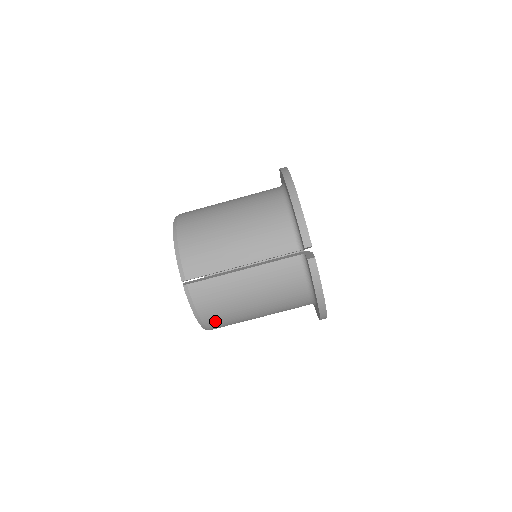
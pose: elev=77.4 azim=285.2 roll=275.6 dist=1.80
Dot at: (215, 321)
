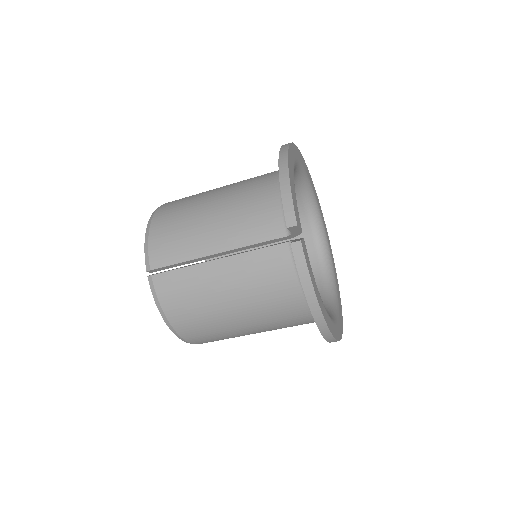
Dot at: (189, 328)
